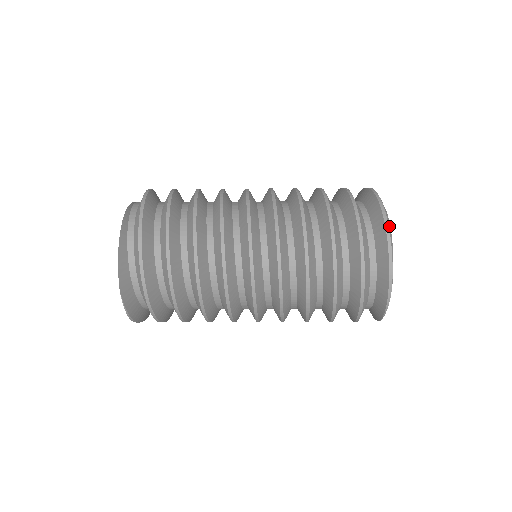
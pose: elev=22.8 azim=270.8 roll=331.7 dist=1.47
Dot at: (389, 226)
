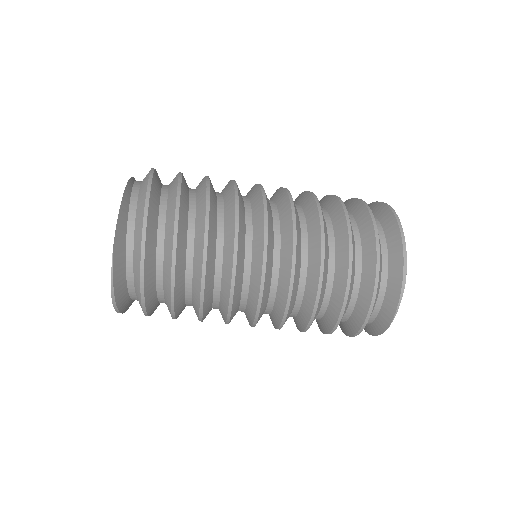
Dot at: (400, 222)
